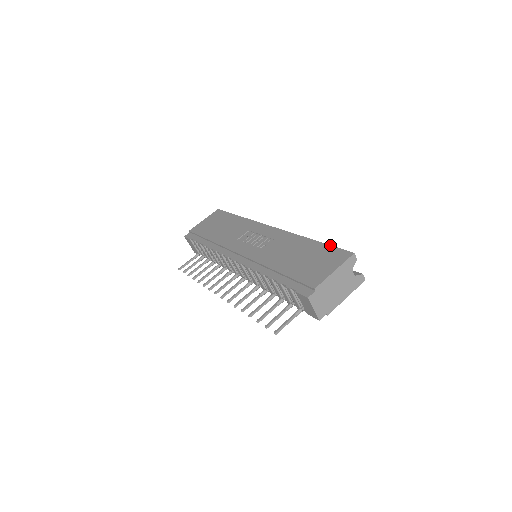
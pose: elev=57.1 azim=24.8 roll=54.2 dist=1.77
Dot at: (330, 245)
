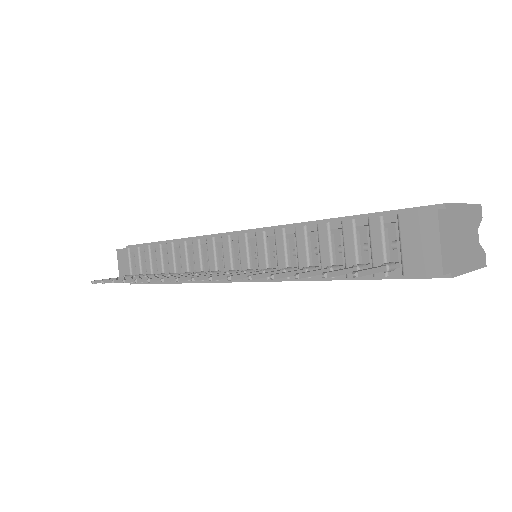
Dot at: occluded
